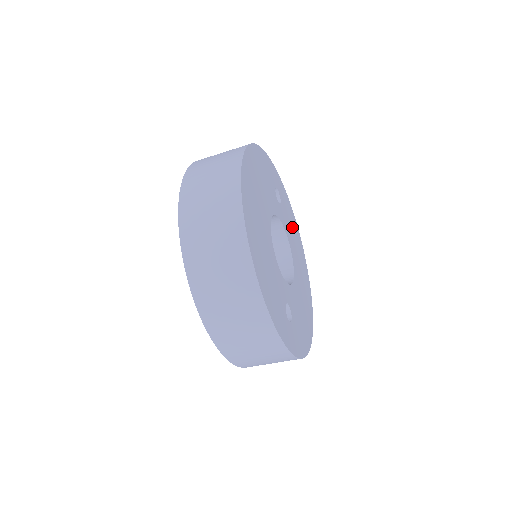
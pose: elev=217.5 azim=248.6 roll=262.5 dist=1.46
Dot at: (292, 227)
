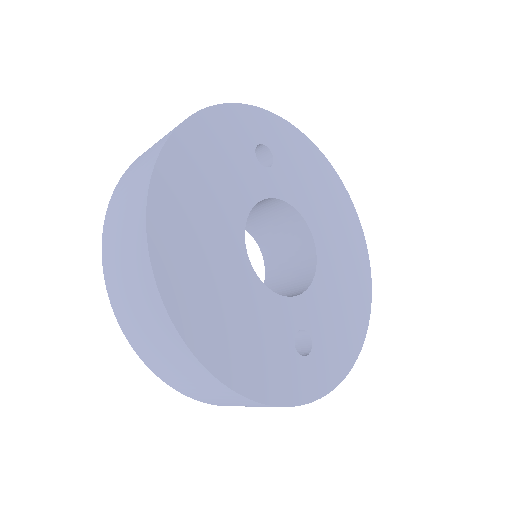
Dot at: (310, 175)
